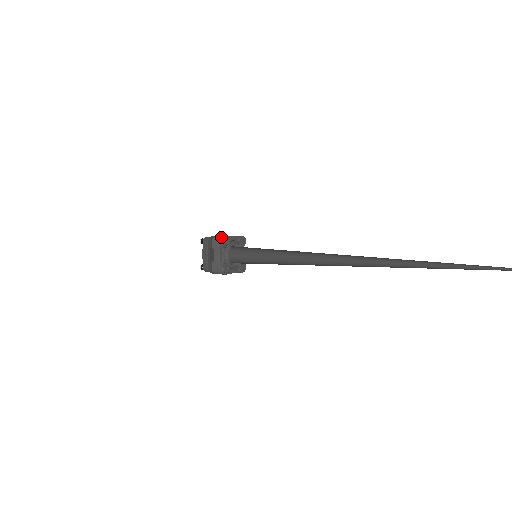
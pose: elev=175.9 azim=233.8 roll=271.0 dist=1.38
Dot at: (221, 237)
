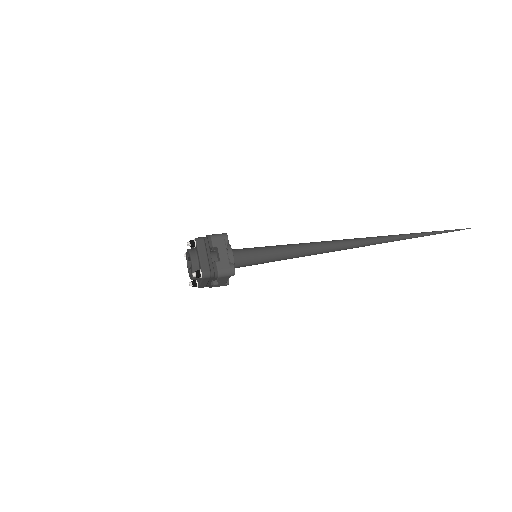
Dot at: (223, 233)
